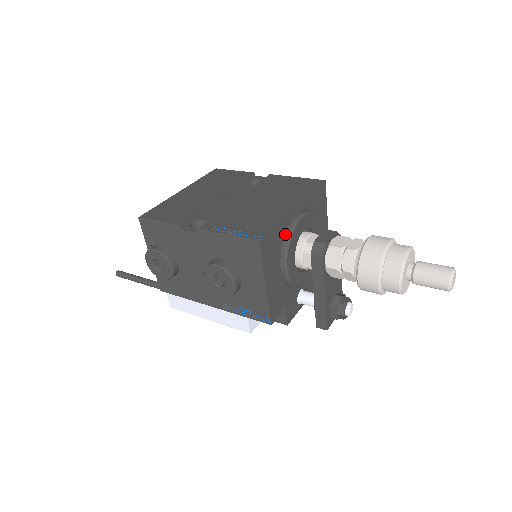
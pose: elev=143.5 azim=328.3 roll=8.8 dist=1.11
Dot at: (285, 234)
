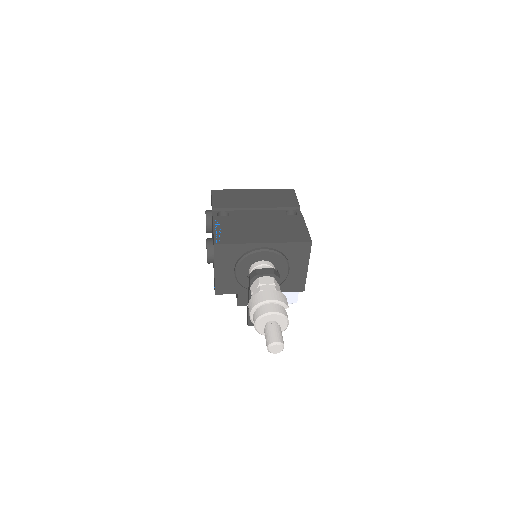
Dot at: (245, 253)
